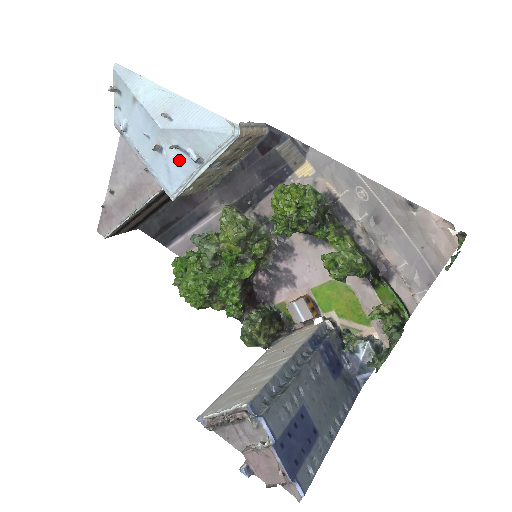
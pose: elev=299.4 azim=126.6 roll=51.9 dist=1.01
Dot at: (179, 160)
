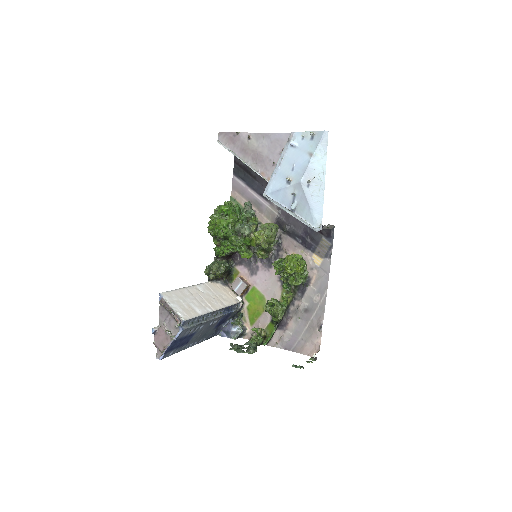
Dot at: (288, 196)
